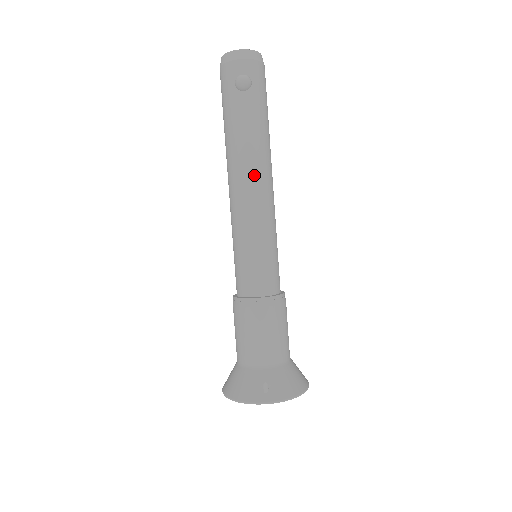
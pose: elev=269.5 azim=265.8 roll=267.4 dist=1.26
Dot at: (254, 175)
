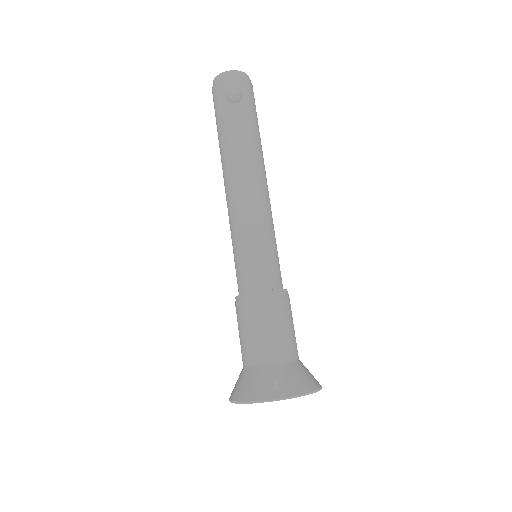
Dot at: (249, 175)
